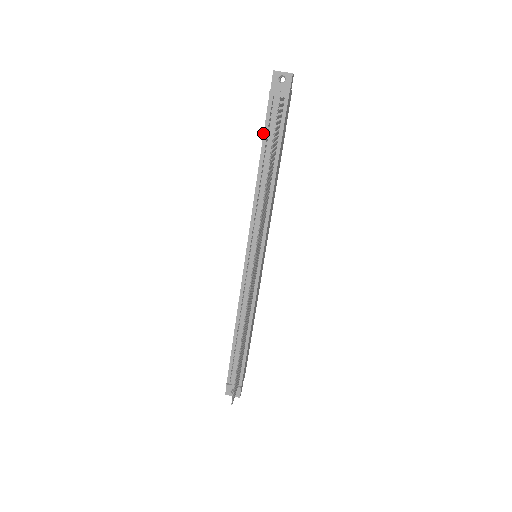
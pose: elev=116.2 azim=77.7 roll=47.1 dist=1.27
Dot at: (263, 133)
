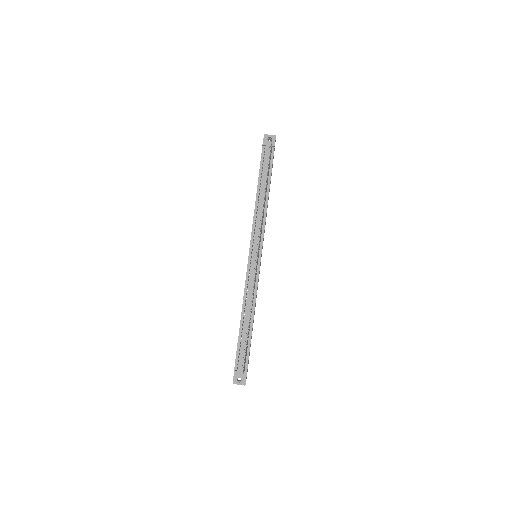
Dot at: (259, 169)
